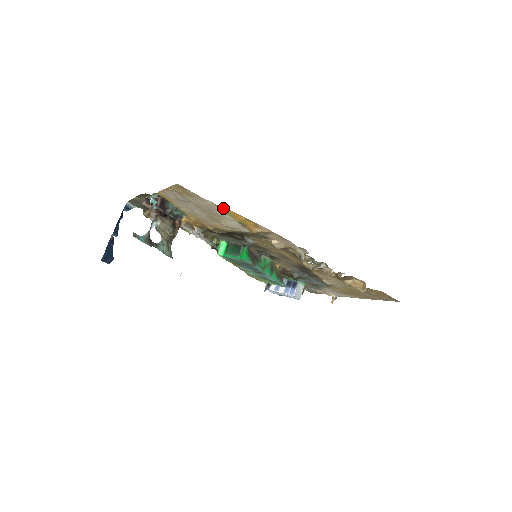
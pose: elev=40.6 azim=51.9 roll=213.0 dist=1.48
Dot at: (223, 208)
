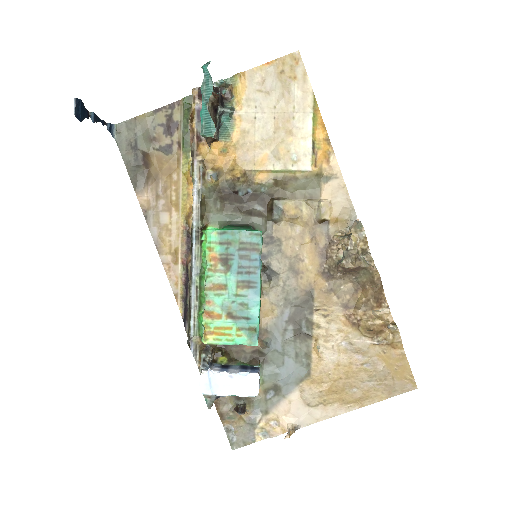
Dot at: (316, 108)
